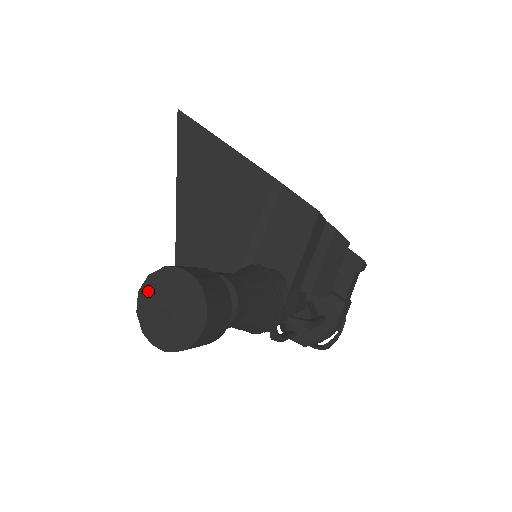
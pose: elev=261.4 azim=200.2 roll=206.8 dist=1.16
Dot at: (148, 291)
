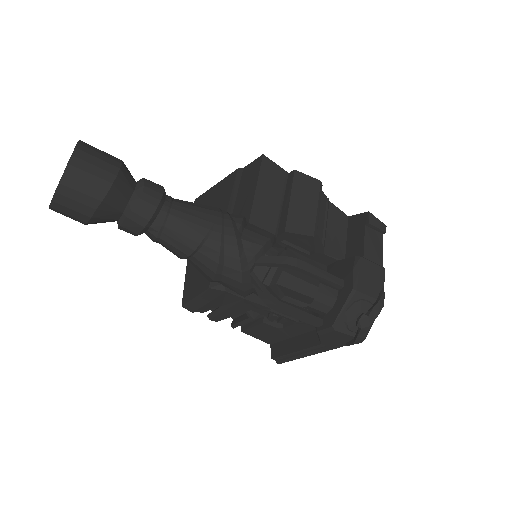
Dot at: occluded
